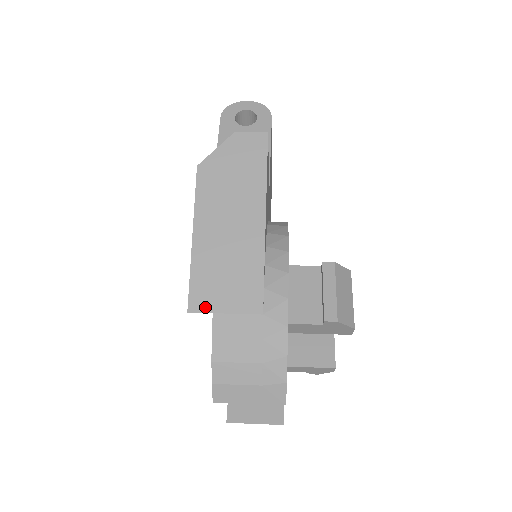
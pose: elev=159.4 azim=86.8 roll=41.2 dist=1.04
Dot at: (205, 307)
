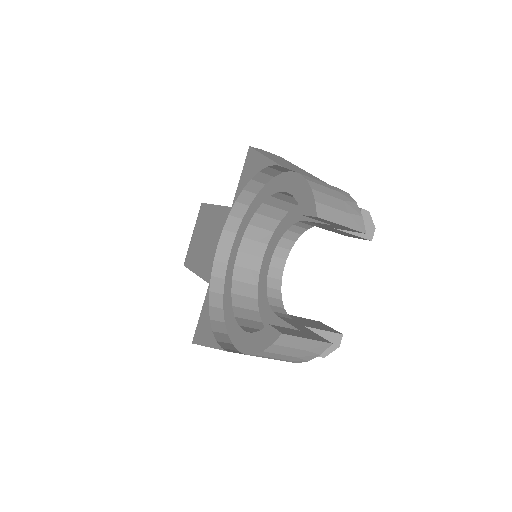
Dot at: (293, 170)
